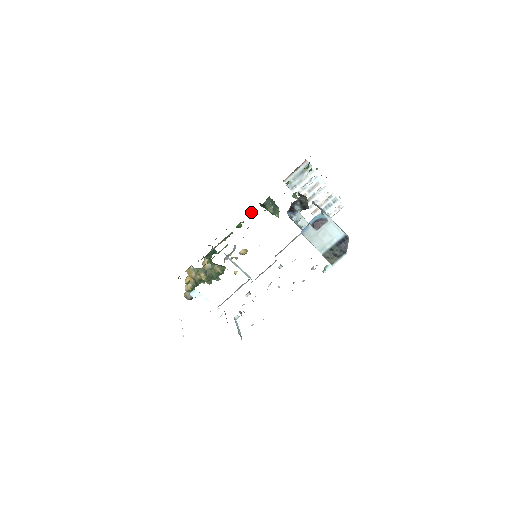
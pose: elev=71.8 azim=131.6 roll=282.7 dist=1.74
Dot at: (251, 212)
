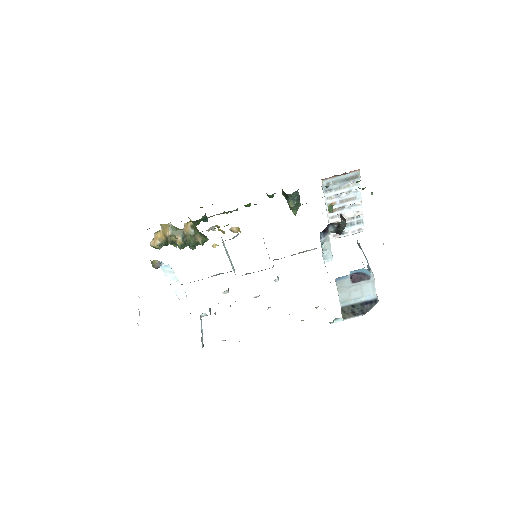
Dot at: (269, 196)
